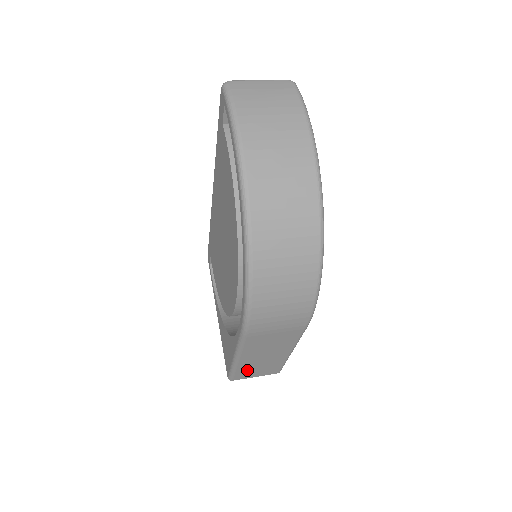
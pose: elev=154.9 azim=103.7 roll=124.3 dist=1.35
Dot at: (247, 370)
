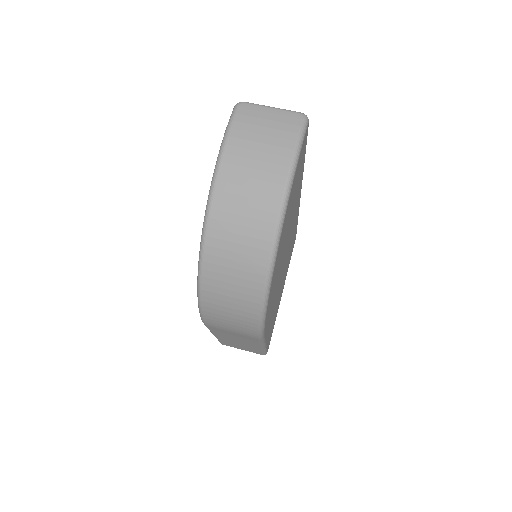
Dot at: (230, 343)
